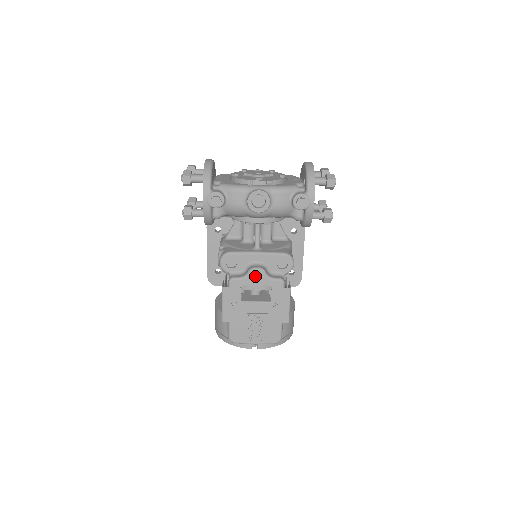
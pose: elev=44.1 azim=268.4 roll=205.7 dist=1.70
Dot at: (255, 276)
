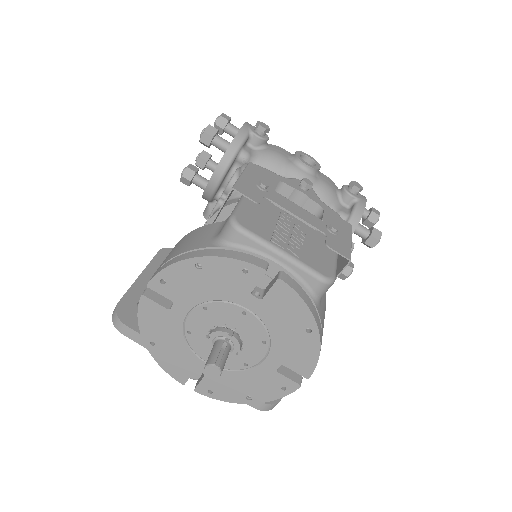
Dot at: (304, 180)
